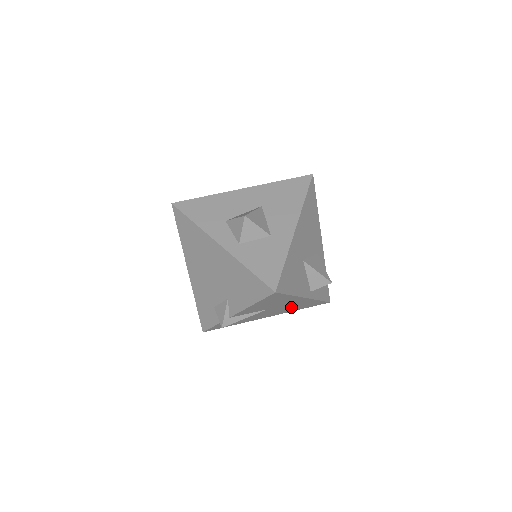
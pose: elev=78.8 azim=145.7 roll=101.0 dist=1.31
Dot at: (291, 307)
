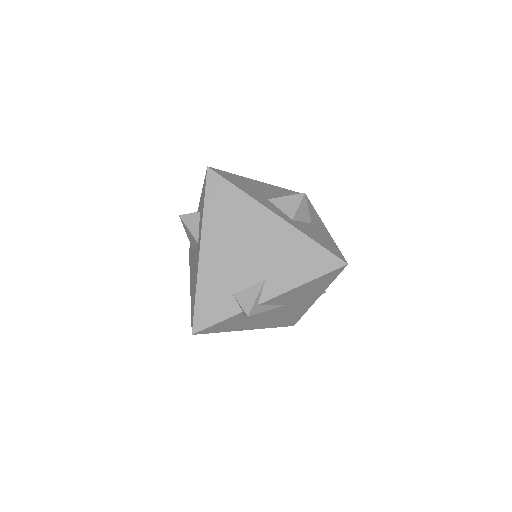
Dot at: (284, 316)
